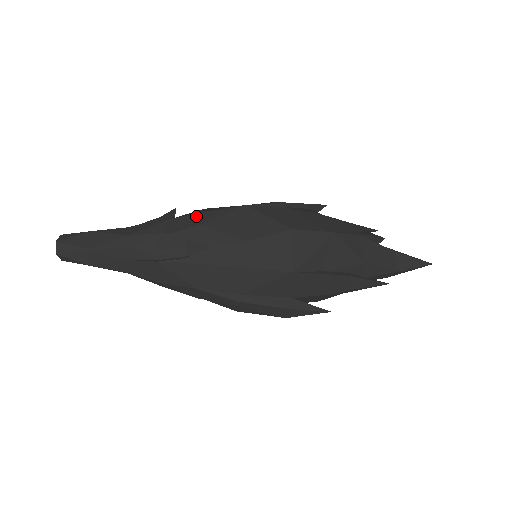
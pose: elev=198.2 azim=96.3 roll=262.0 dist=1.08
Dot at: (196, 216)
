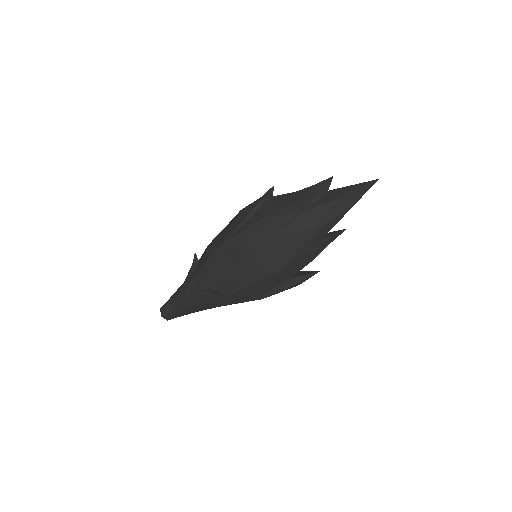
Dot at: (202, 270)
